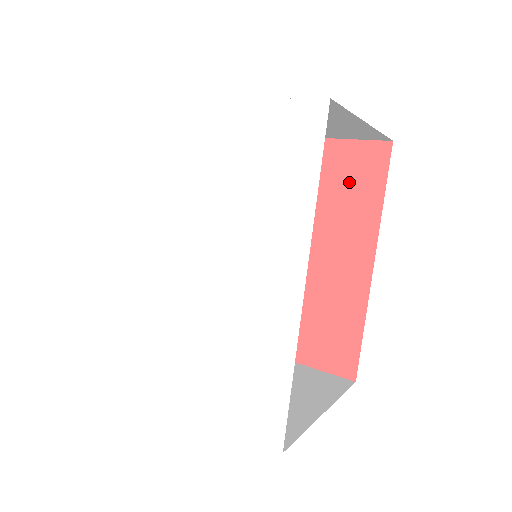
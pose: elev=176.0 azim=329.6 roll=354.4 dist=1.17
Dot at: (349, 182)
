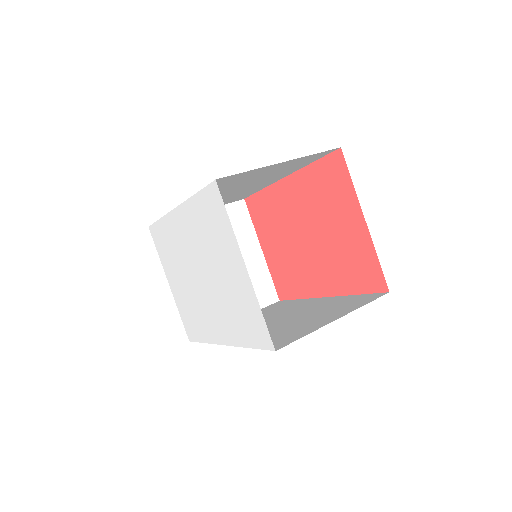
Dot at: (355, 266)
